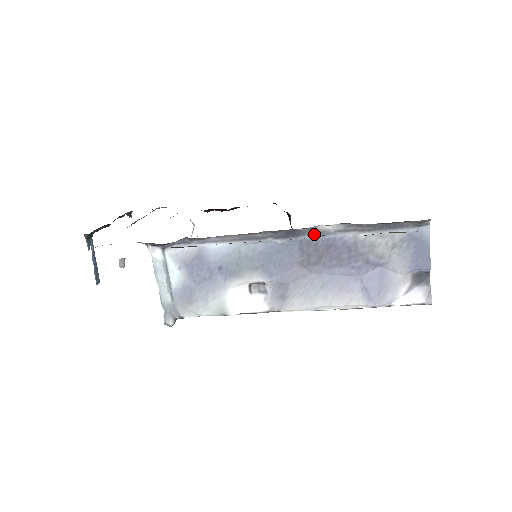
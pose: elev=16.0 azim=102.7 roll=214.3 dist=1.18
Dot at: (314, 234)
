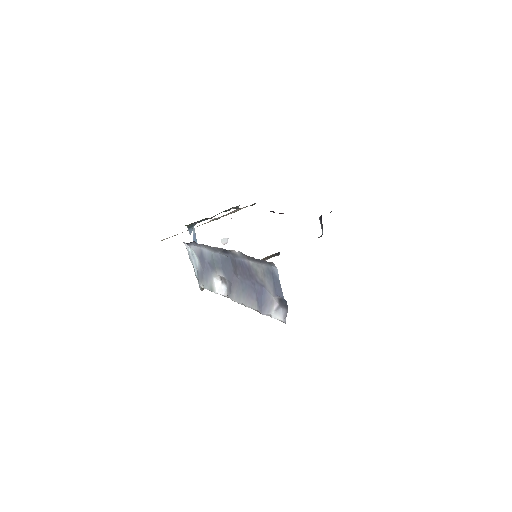
Dot at: (233, 255)
